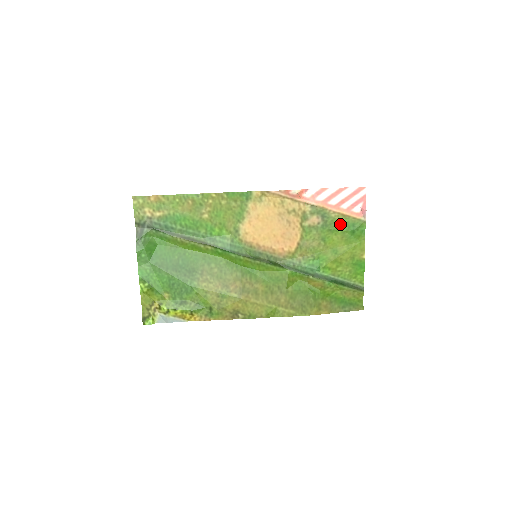
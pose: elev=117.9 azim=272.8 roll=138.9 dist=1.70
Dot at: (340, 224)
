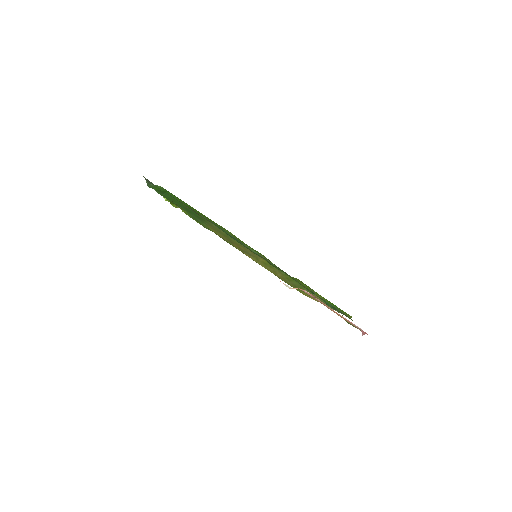
Dot at: occluded
